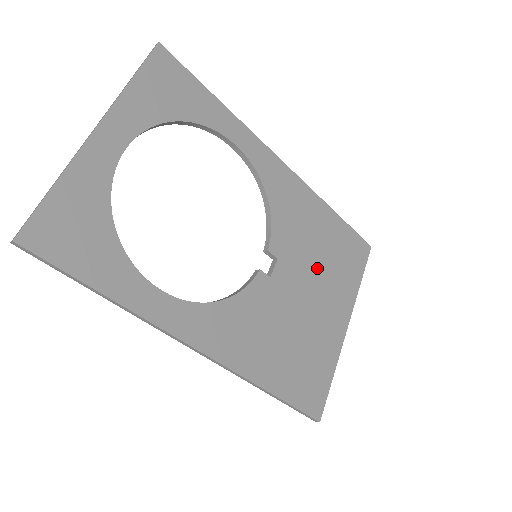
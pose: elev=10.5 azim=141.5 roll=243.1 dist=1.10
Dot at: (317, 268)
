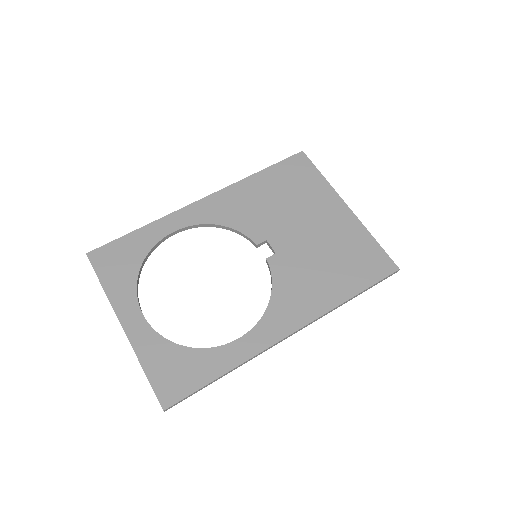
Dot at: (291, 210)
